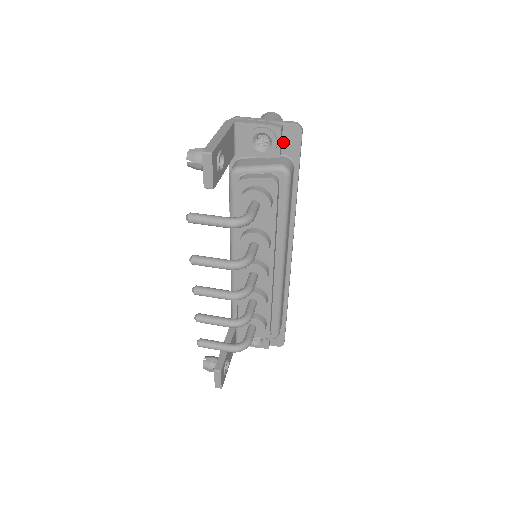
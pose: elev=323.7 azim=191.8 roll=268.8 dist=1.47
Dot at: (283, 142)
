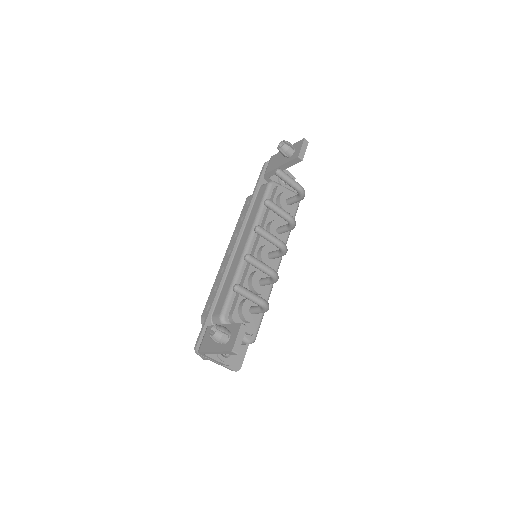
Dot at: occluded
